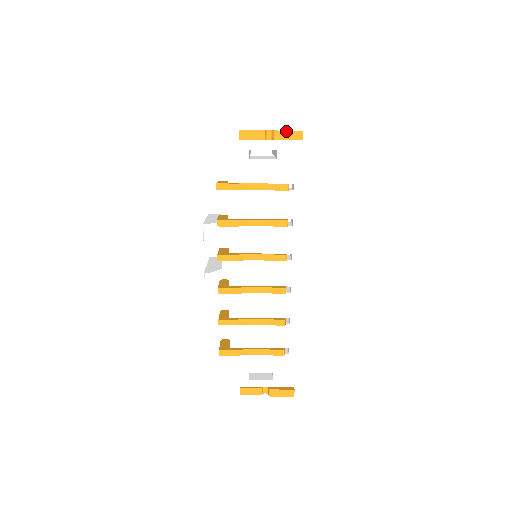
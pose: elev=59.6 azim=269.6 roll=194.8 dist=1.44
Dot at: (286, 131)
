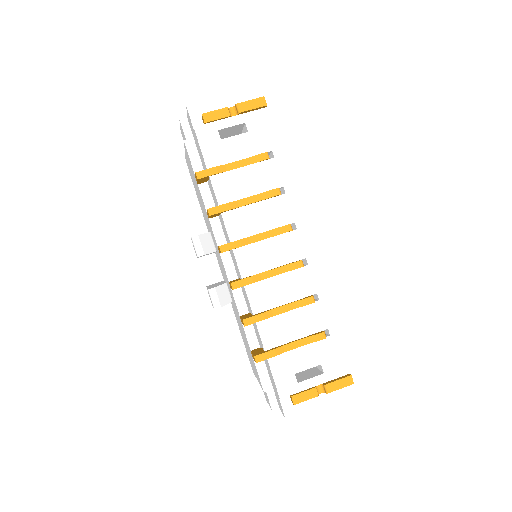
Dot at: (248, 101)
